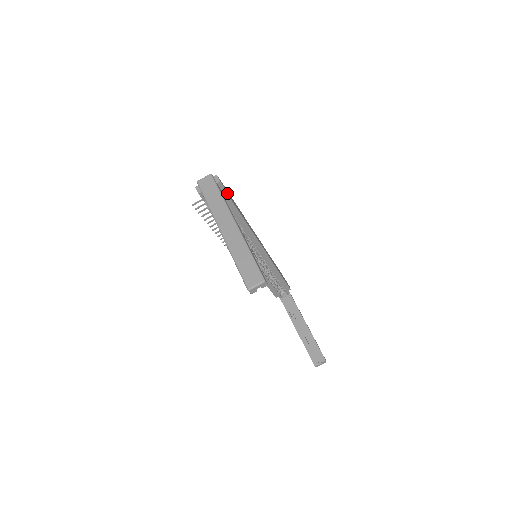
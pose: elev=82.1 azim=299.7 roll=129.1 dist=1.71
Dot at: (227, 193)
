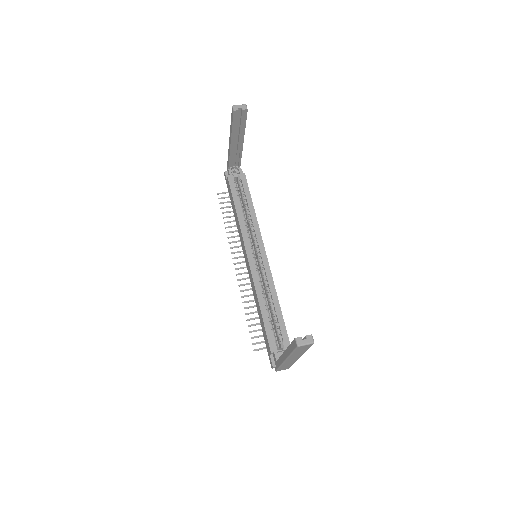
Dot at: occluded
